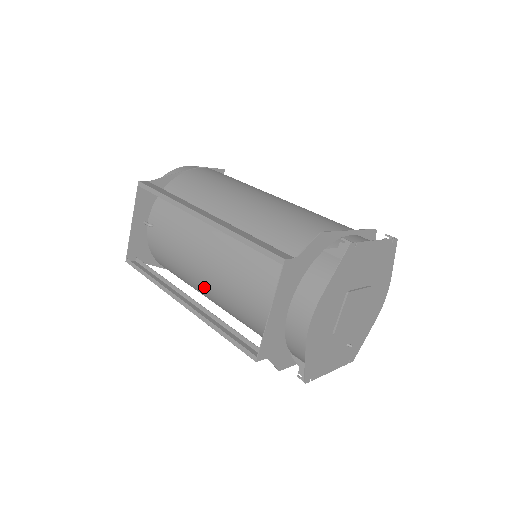
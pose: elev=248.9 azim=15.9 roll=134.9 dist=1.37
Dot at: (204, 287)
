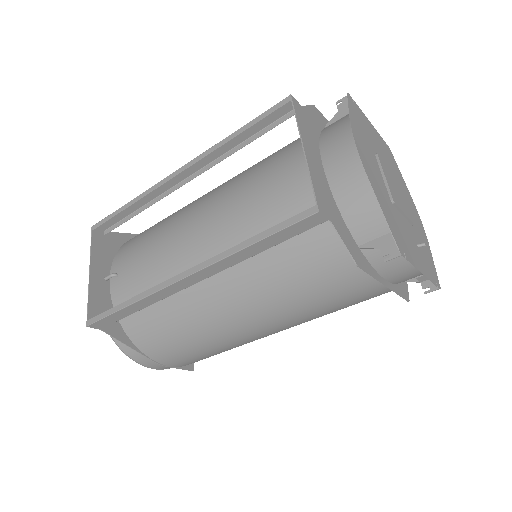
Dot at: occluded
